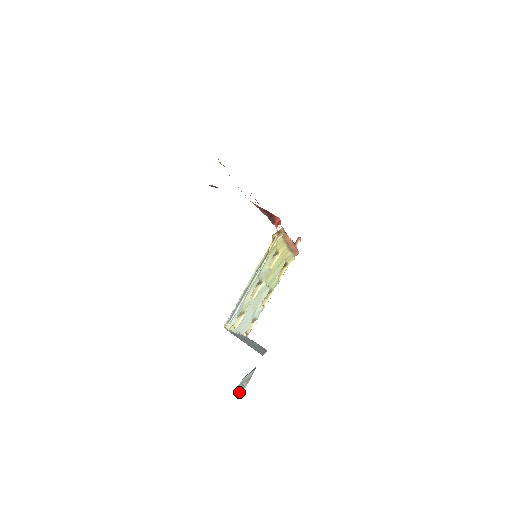
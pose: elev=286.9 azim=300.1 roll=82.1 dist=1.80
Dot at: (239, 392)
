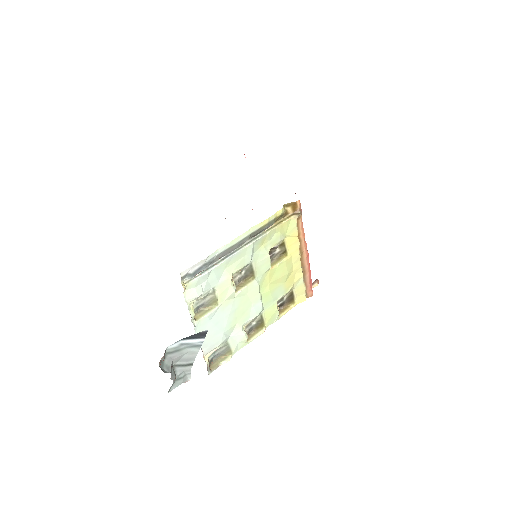
Dot at: (163, 367)
